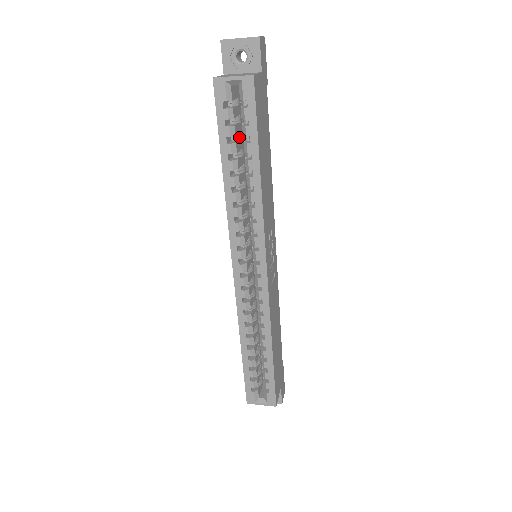
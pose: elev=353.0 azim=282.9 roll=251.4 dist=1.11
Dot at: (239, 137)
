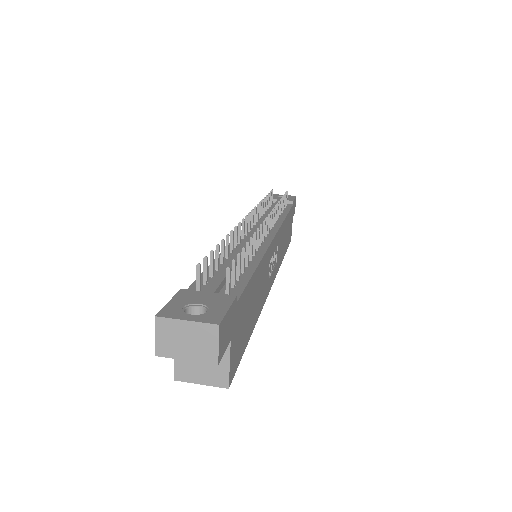
Dot at: occluded
